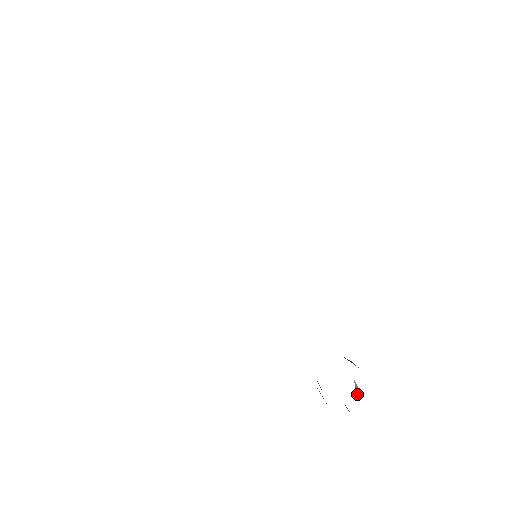
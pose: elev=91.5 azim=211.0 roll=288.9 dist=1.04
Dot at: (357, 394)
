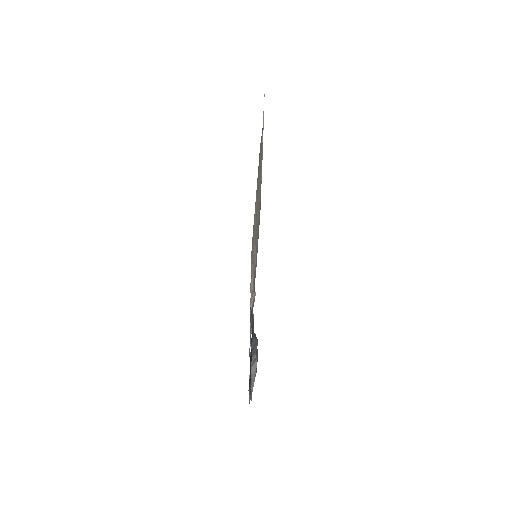
Dot at: (251, 371)
